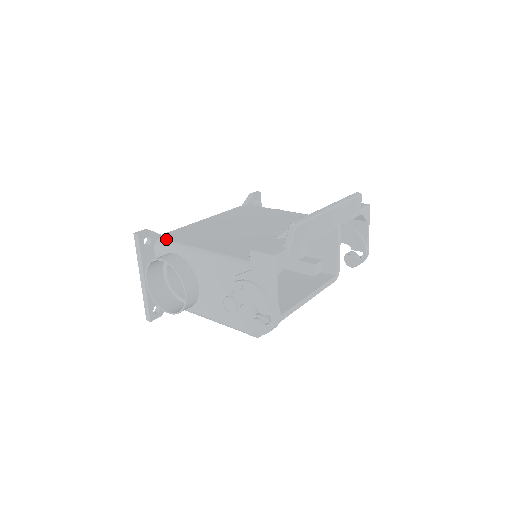
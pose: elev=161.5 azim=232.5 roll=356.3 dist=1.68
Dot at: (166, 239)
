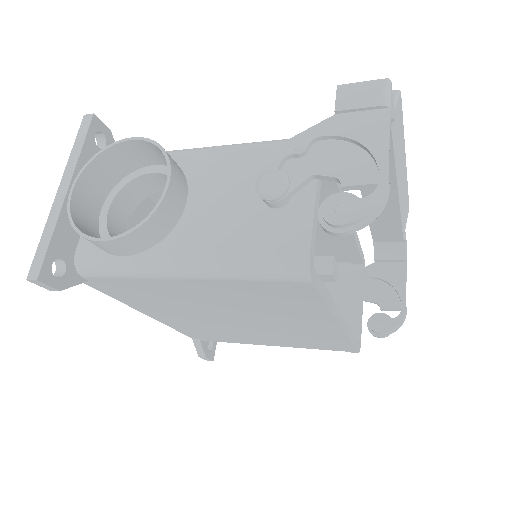
Dot at: occluded
